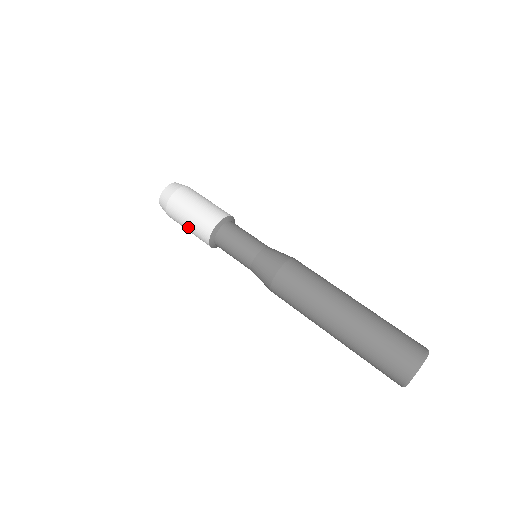
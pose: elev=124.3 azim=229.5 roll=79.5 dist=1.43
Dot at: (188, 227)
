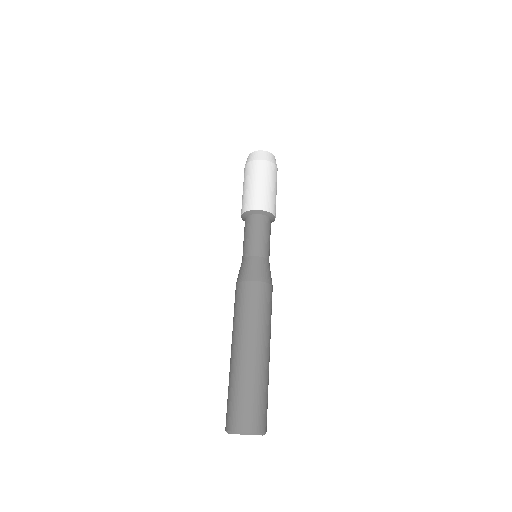
Dot at: (250, 186)
